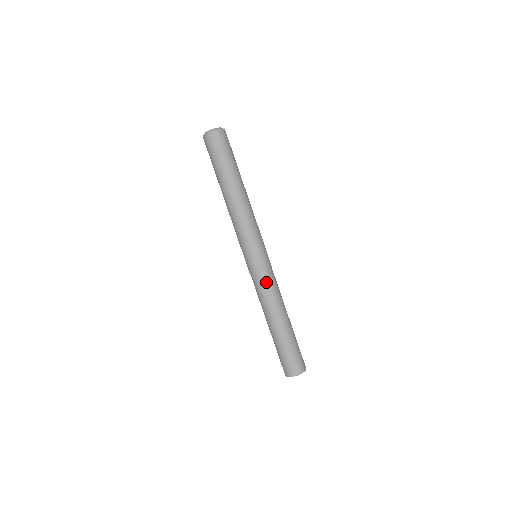
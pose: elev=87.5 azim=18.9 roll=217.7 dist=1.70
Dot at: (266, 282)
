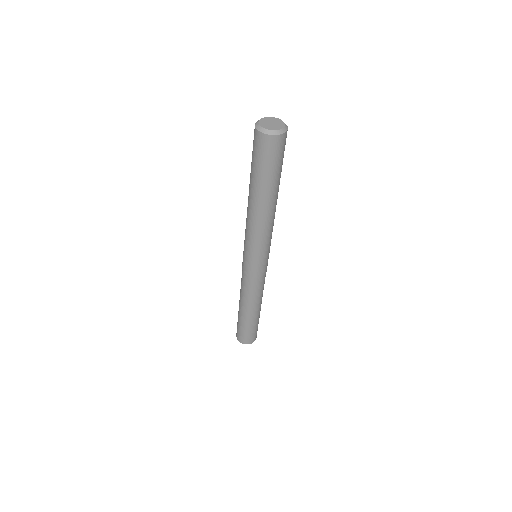
Dot at: (247, 283)
